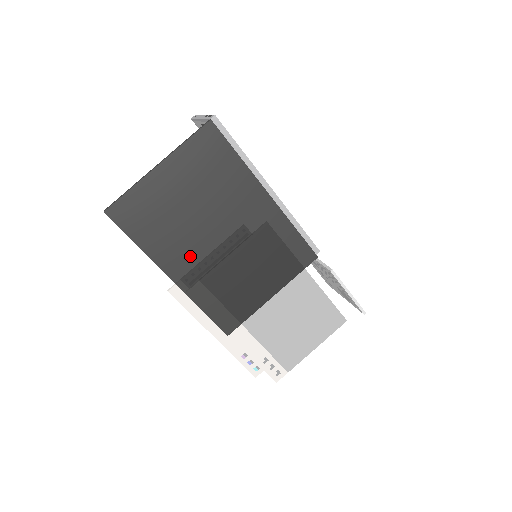
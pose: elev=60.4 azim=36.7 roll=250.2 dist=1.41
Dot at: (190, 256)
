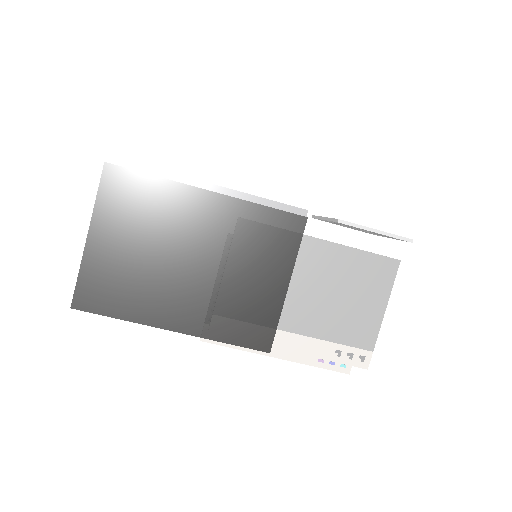
Dot at: (176, 299)
